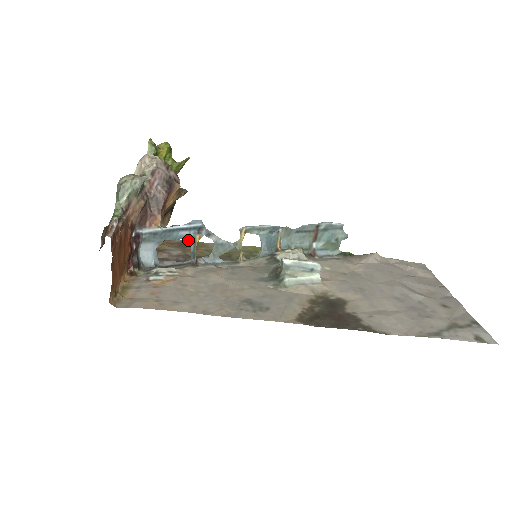
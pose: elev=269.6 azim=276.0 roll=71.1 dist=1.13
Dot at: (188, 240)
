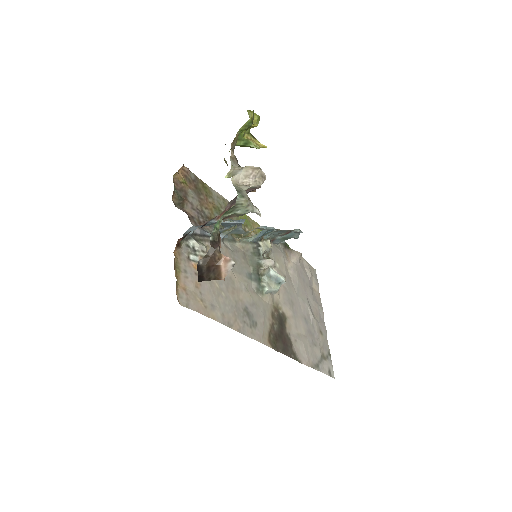
Dot at: (226, 226)
